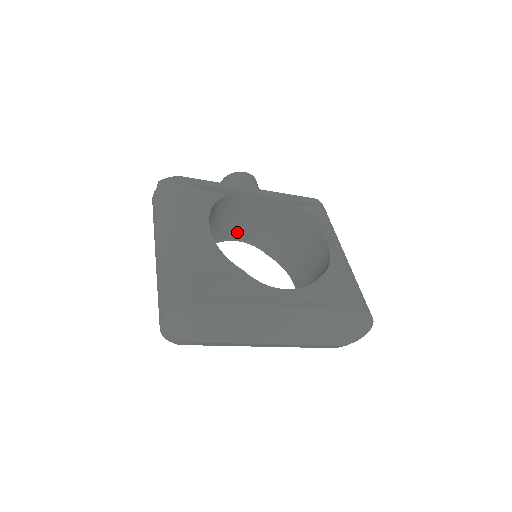
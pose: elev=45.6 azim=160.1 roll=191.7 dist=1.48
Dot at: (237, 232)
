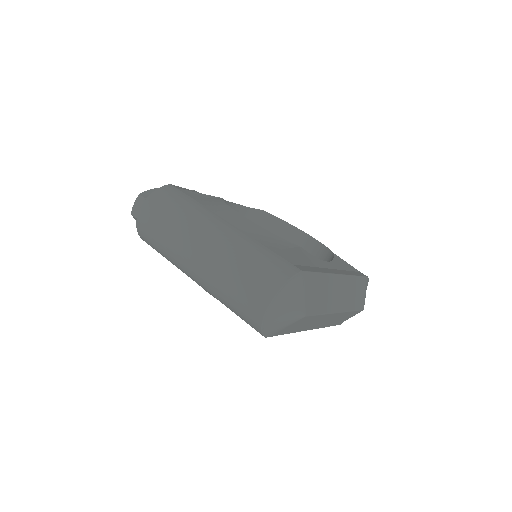
Dot at: occluded
